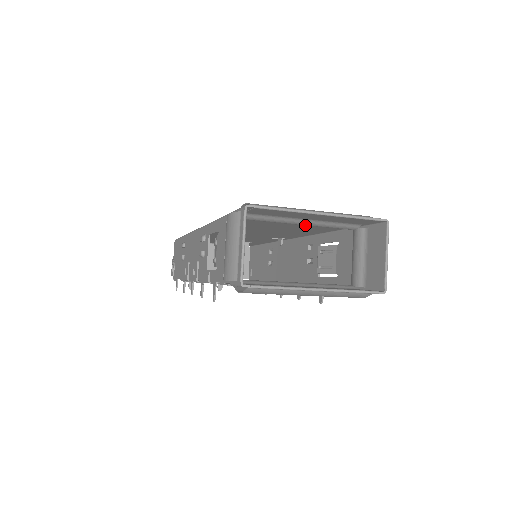
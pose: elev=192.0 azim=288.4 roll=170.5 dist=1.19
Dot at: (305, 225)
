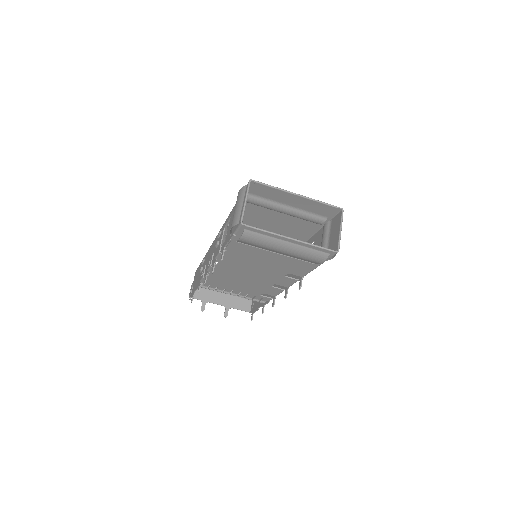
Dot at: (289, 214)
